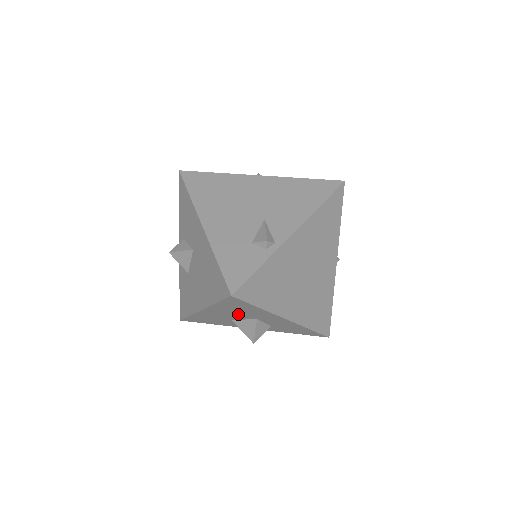
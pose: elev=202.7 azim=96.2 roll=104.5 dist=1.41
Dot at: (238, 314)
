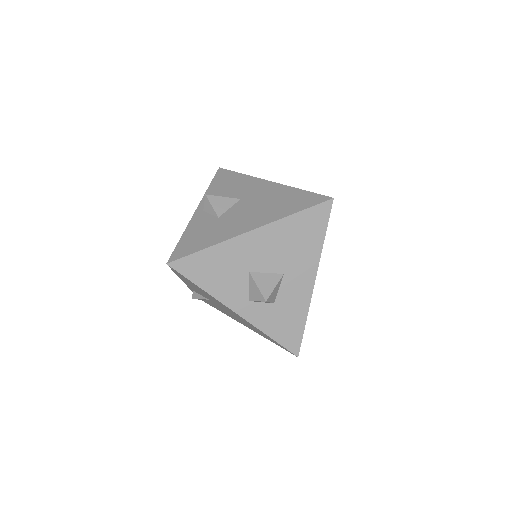
Dot at: (280, 253)
